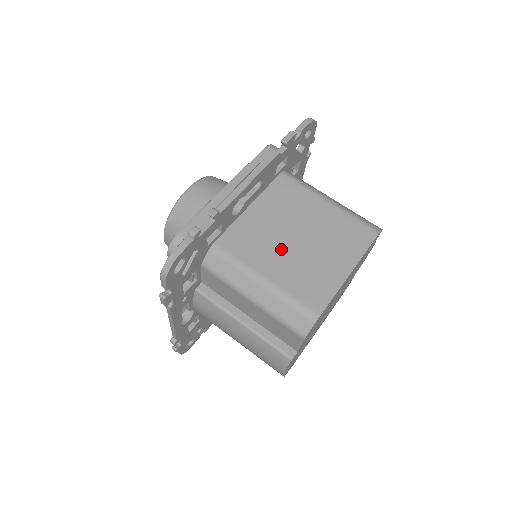
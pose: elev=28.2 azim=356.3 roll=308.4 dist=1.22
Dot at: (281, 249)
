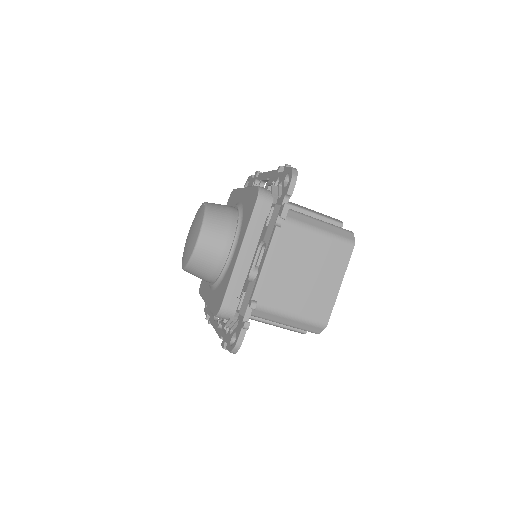
Dot at: (292, 287)
